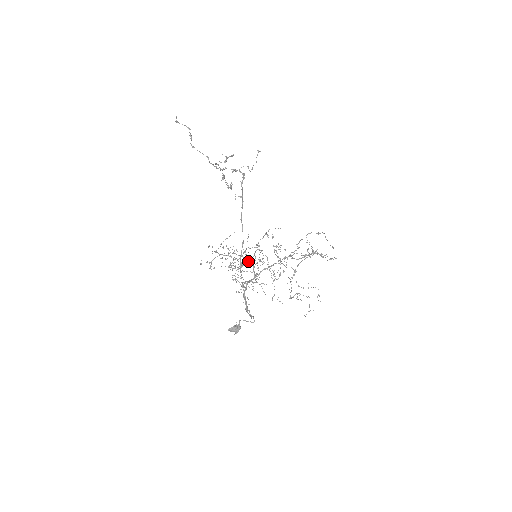
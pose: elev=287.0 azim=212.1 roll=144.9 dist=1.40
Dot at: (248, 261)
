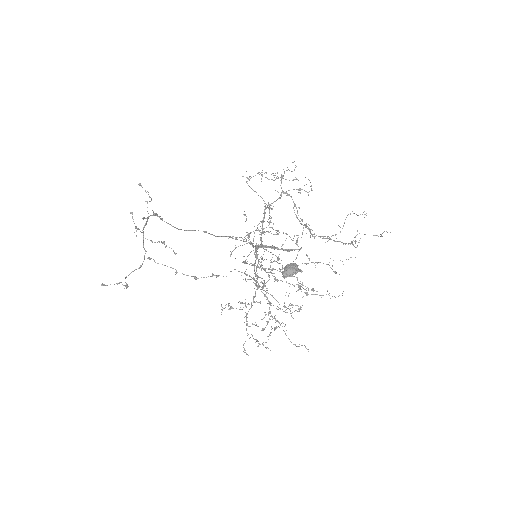
Dot at: (254, 264)
